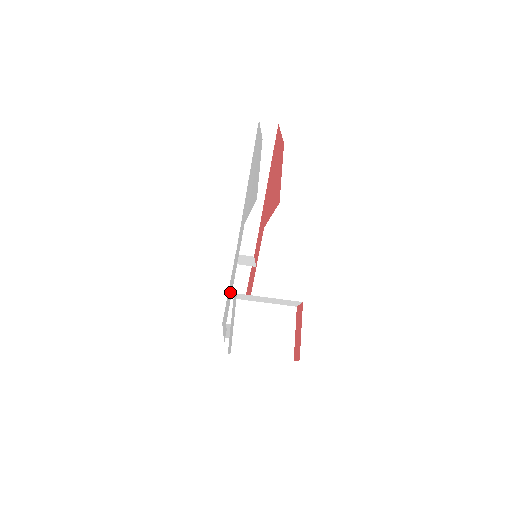
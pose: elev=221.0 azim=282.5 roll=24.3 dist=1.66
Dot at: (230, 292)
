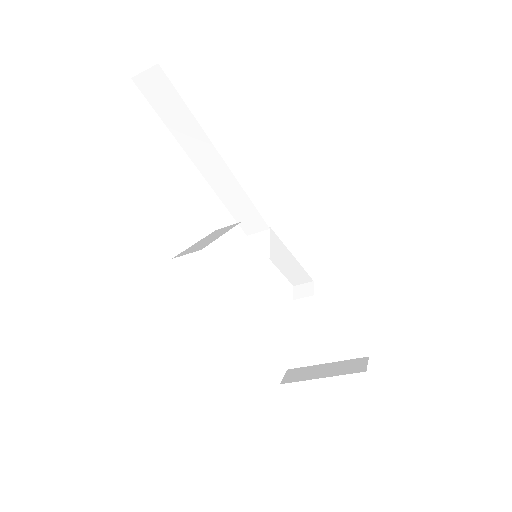
Dot at: occluded
